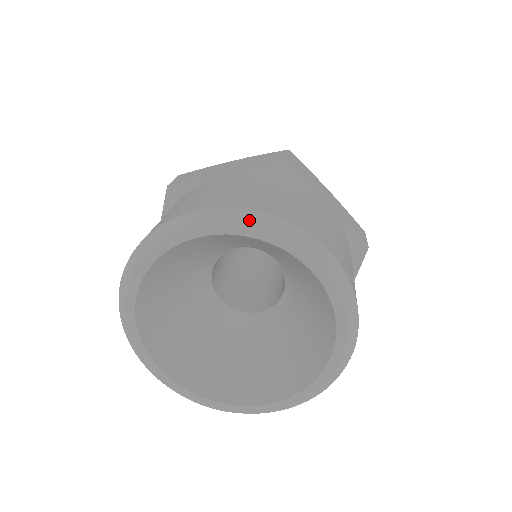
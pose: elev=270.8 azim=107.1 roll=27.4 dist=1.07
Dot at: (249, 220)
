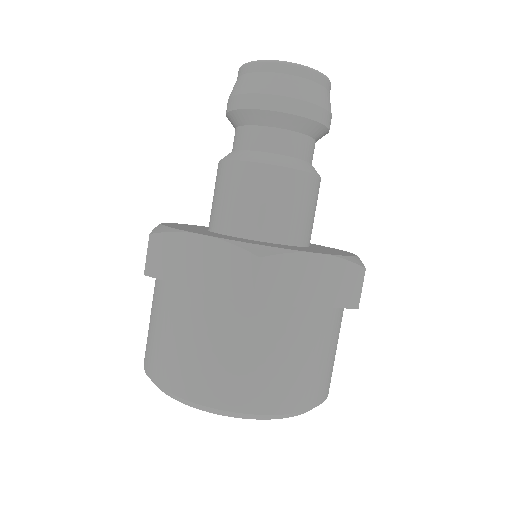
Dot at: (220, 413)
